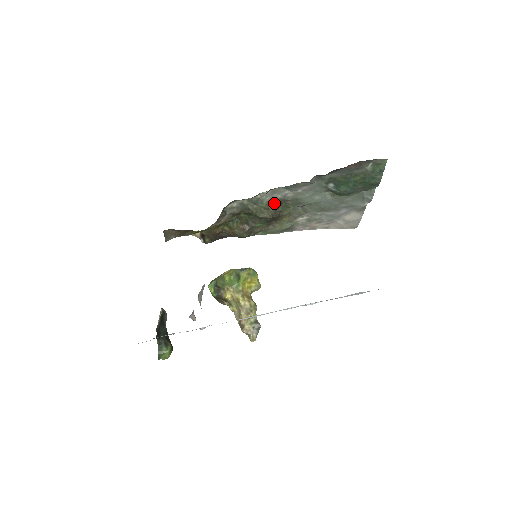
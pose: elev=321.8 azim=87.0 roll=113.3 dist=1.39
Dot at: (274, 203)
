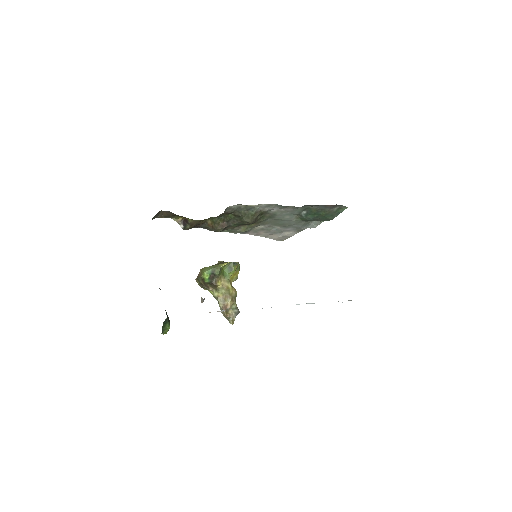
Dot at: (259, 213)
